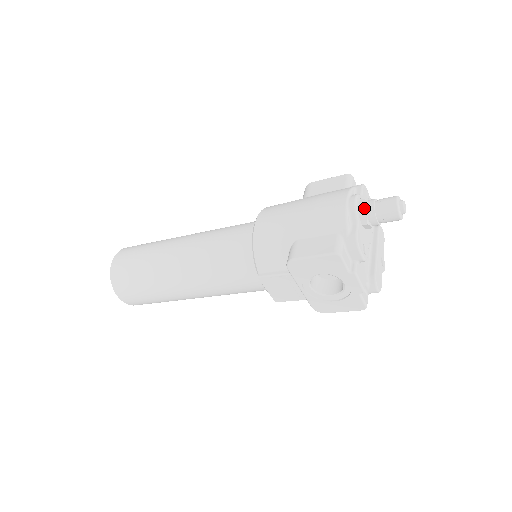
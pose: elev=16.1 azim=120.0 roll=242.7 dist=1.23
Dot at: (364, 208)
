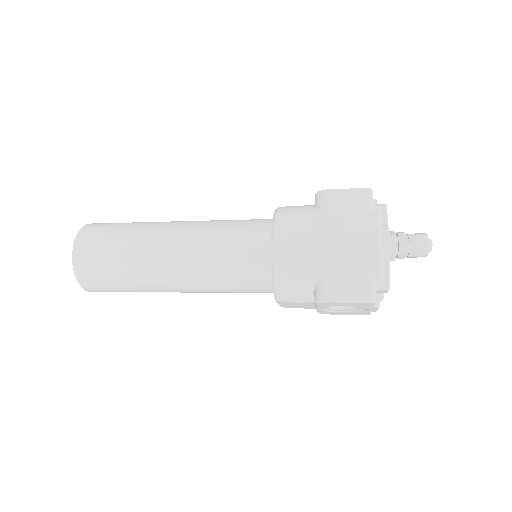
Dot at: (396, 248)
